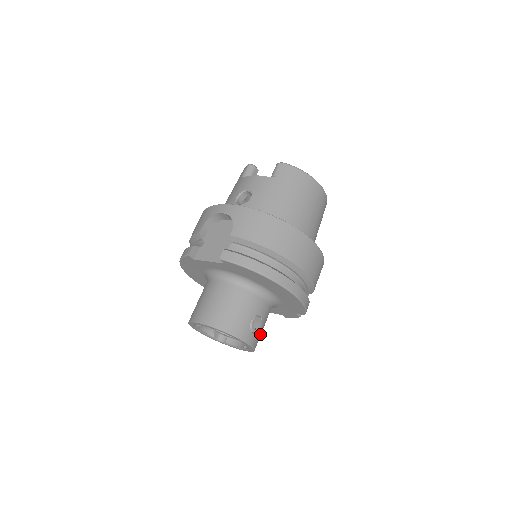
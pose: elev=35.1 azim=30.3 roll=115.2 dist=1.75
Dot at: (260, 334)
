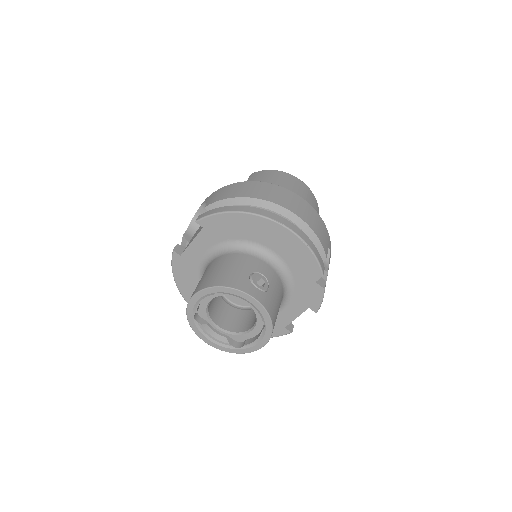
Dot at: (272, 299)
